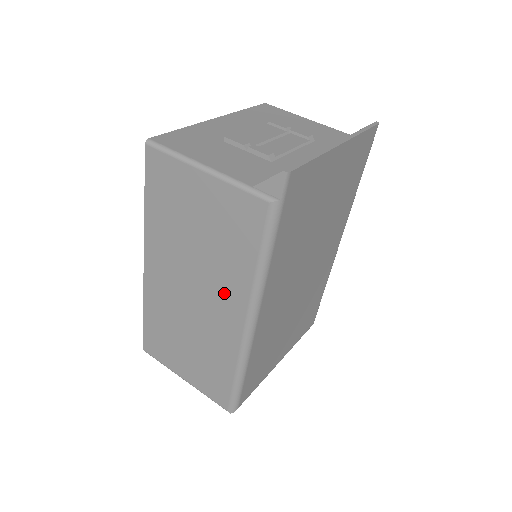
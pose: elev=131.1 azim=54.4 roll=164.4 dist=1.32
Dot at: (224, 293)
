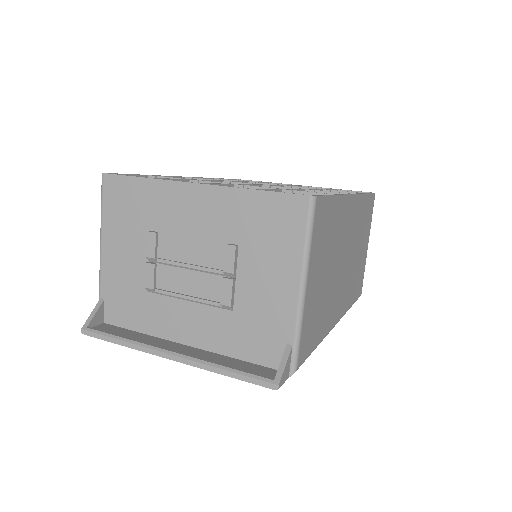
Dot at: occluded
